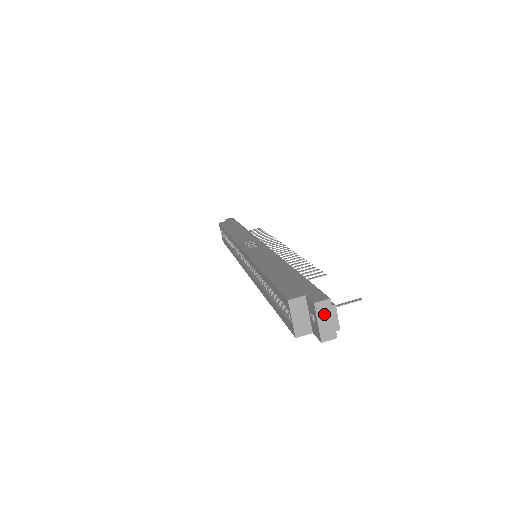
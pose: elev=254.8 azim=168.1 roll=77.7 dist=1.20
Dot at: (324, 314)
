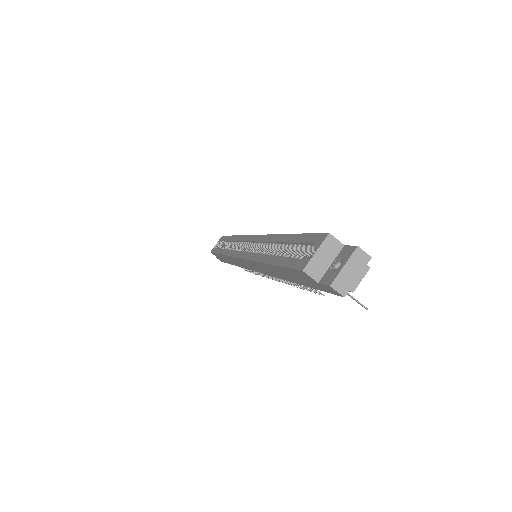
Dot at: (355, 264)
